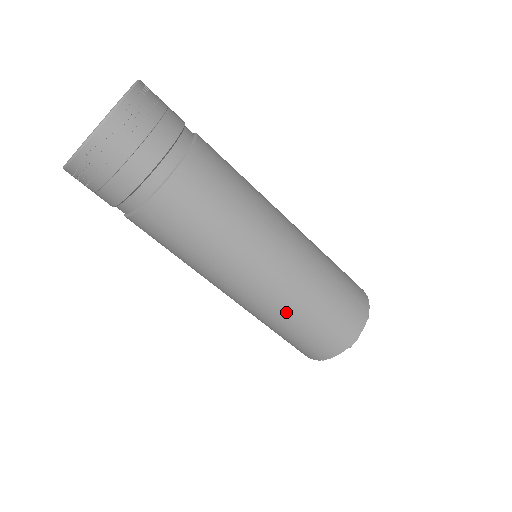
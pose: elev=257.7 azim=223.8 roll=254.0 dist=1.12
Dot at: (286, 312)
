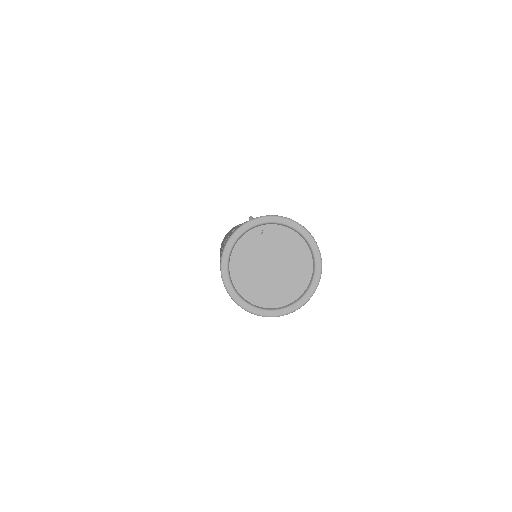
Dot at: occluded
